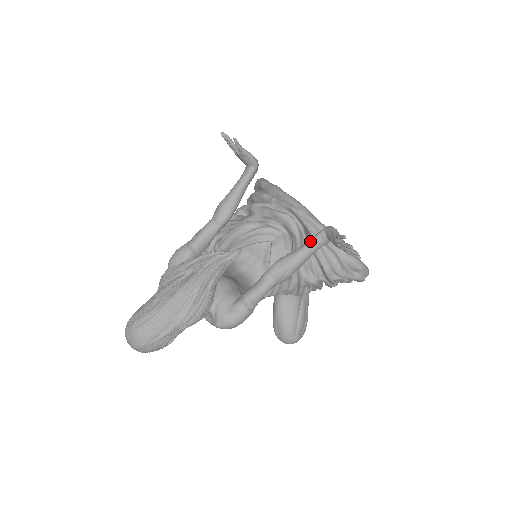
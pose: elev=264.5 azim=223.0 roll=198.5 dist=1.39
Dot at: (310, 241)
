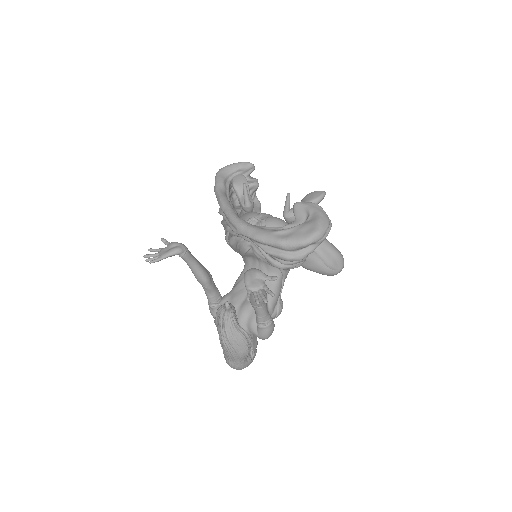
Dot at: occluded
